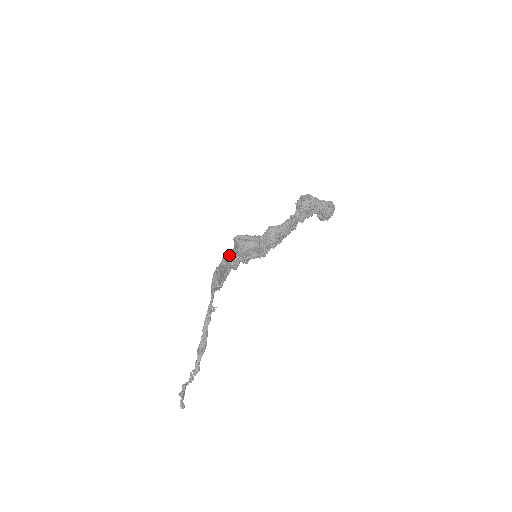
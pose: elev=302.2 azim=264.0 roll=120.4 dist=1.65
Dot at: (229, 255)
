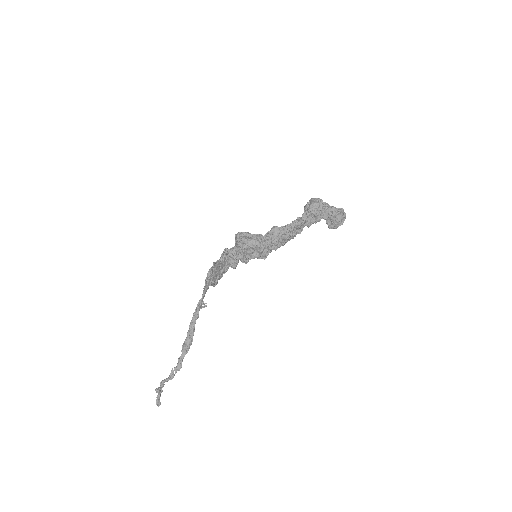
Dot at: (229, 252)
